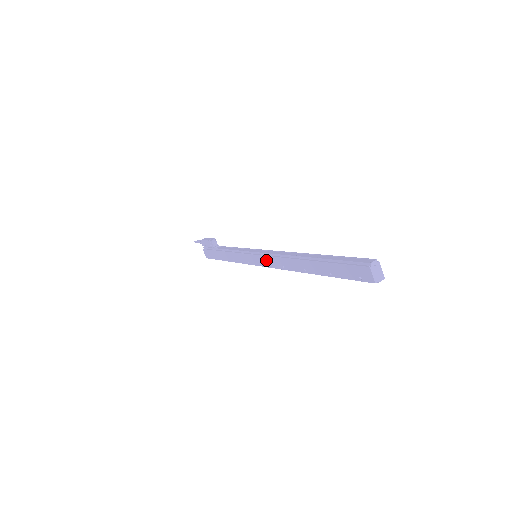
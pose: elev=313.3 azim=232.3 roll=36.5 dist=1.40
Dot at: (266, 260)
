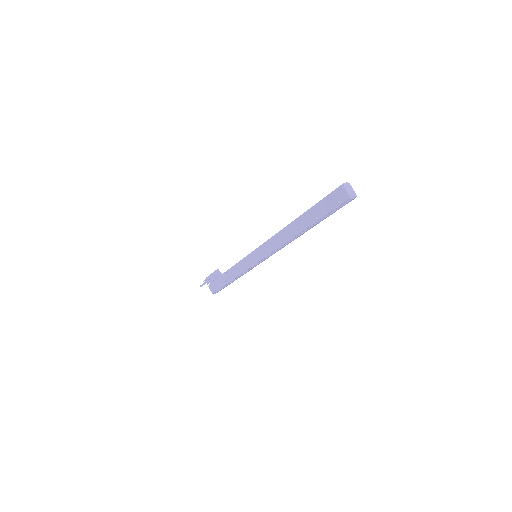
Dot at: (265, 249)
